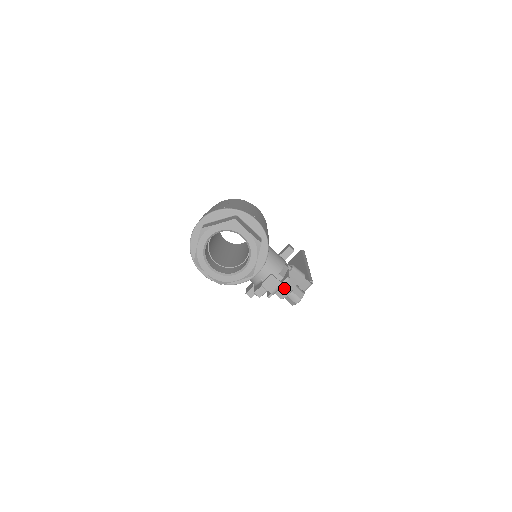
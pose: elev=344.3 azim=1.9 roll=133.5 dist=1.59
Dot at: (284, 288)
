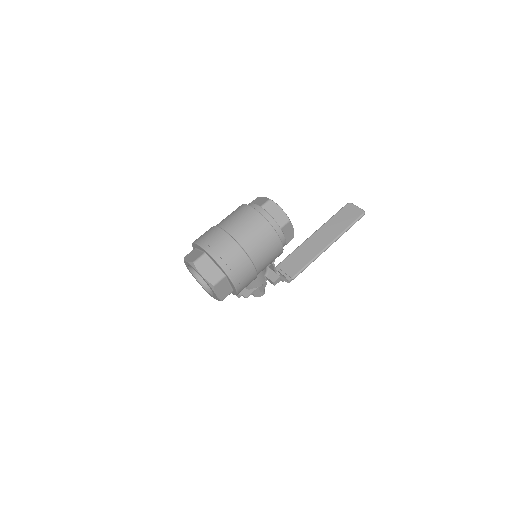
Dot at: occluded
